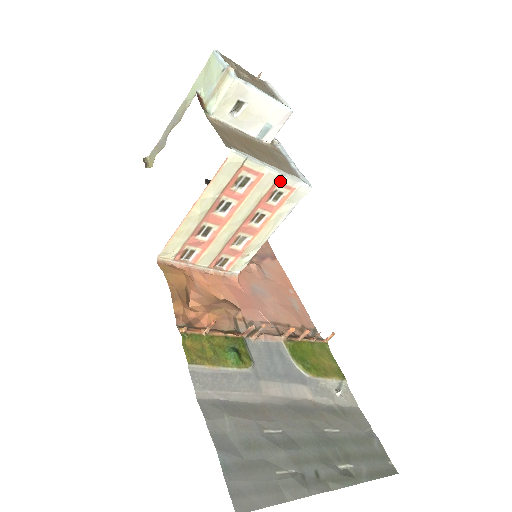
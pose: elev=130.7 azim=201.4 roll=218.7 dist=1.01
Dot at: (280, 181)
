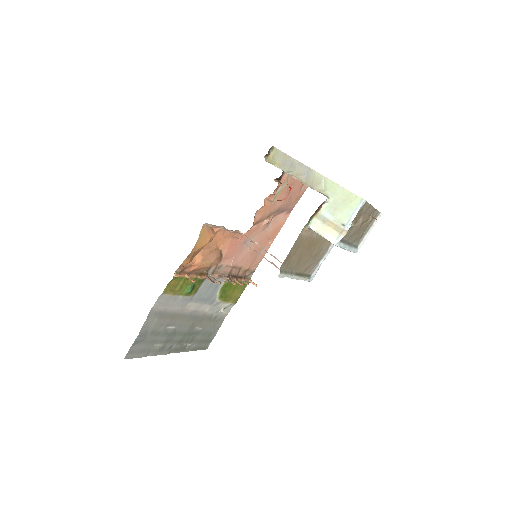
Dot at: occluded
